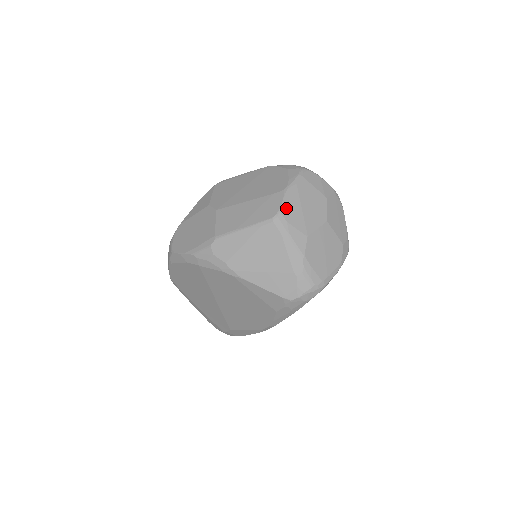
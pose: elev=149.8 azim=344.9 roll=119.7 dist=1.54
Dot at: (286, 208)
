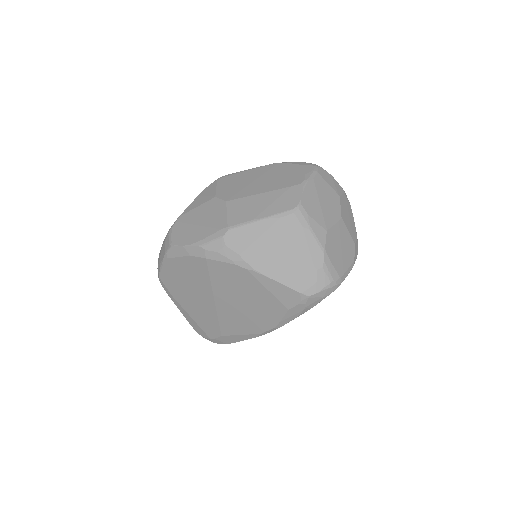
Dot at: (306, 201)
